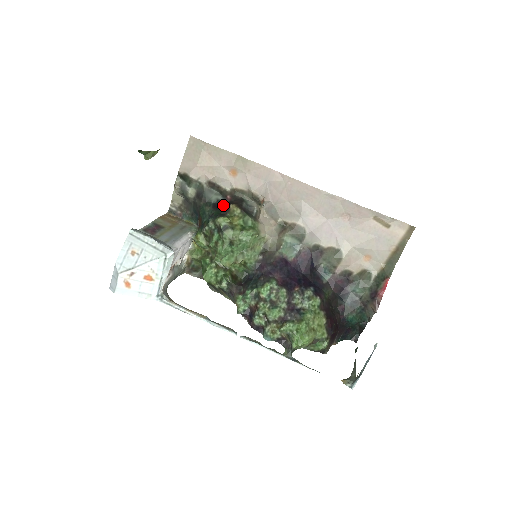
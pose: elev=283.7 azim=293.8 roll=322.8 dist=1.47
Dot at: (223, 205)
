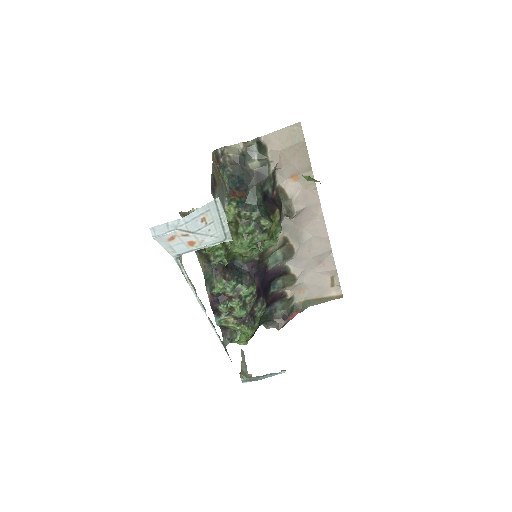
Dot at: (271, 202)
